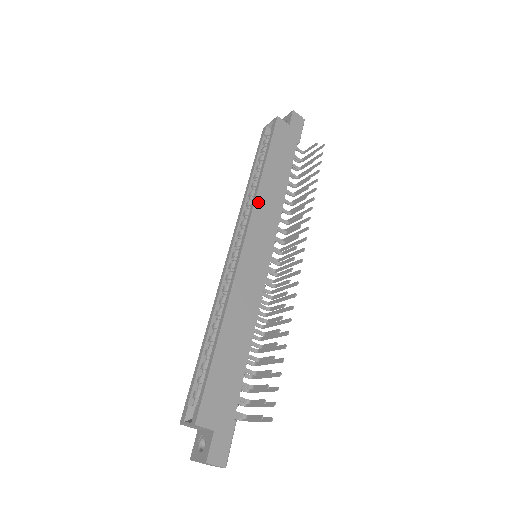
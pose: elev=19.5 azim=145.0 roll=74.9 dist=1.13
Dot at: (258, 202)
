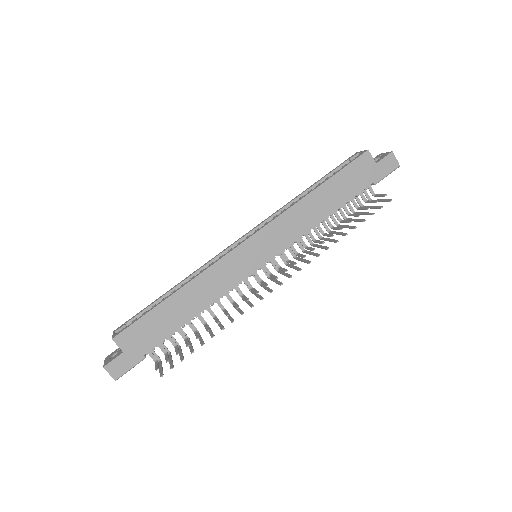
Dot at: (286, 215)
